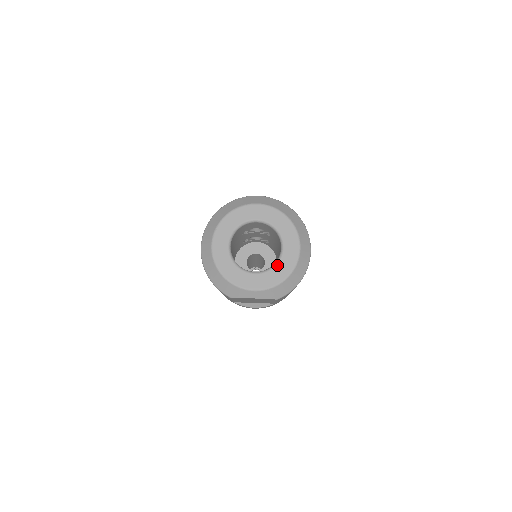
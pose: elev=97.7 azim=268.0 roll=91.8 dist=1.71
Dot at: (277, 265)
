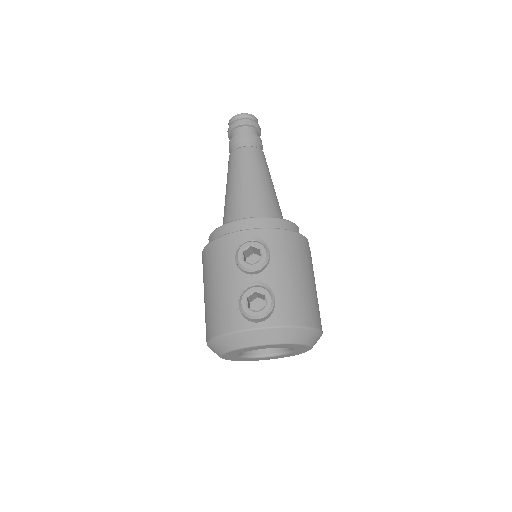
Dot at: (289, 354)
